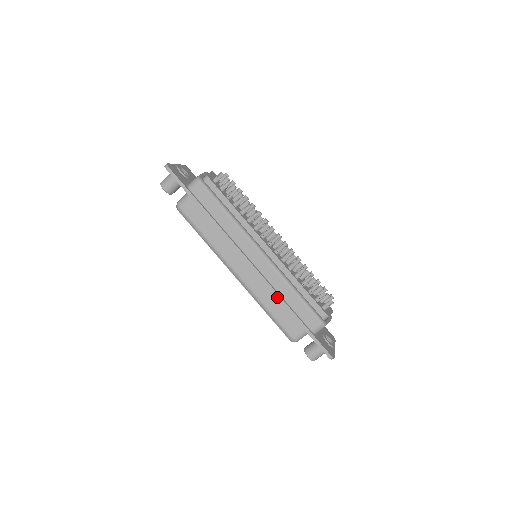
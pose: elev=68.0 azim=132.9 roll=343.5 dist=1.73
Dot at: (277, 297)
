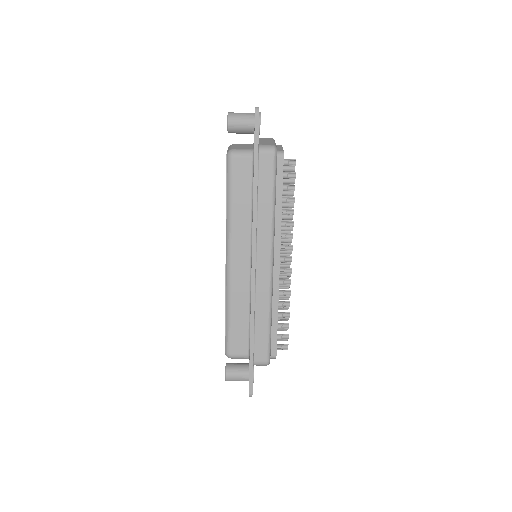
Dot at: (251, 313)
